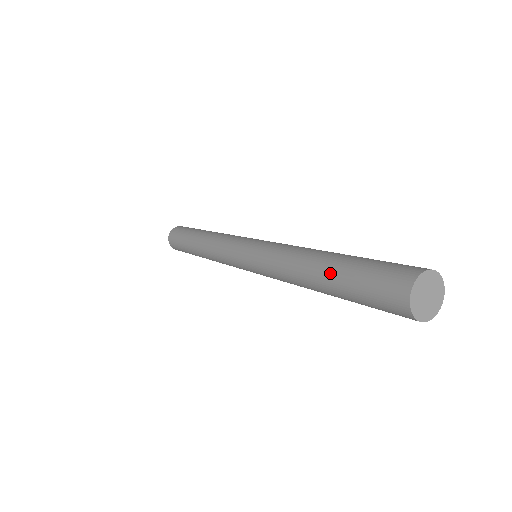
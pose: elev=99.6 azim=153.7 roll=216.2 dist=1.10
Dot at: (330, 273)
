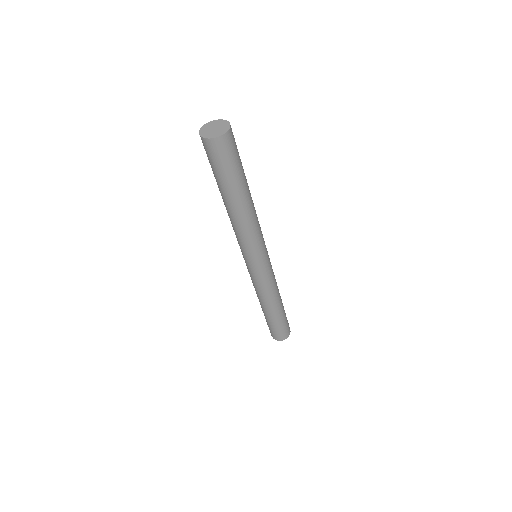
Dot at: occluded
